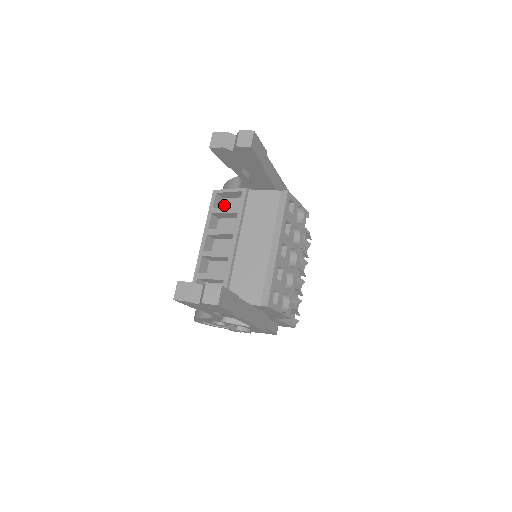
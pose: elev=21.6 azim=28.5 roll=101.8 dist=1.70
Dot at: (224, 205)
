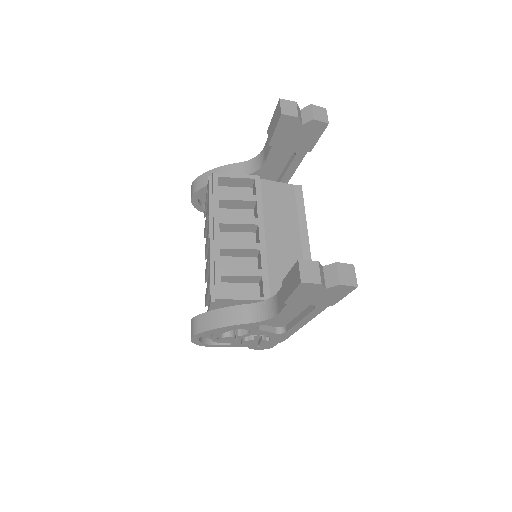
Dot at: (221, 193)
